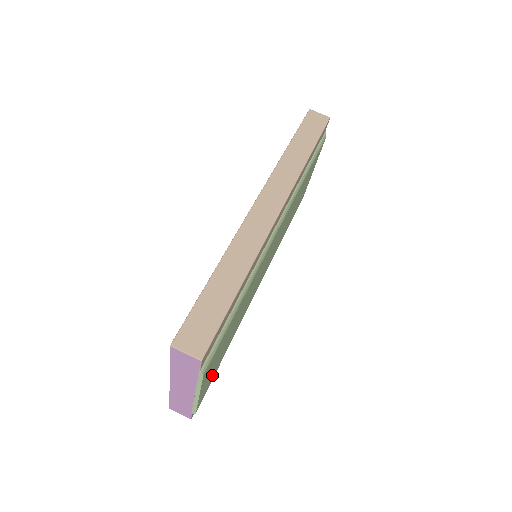
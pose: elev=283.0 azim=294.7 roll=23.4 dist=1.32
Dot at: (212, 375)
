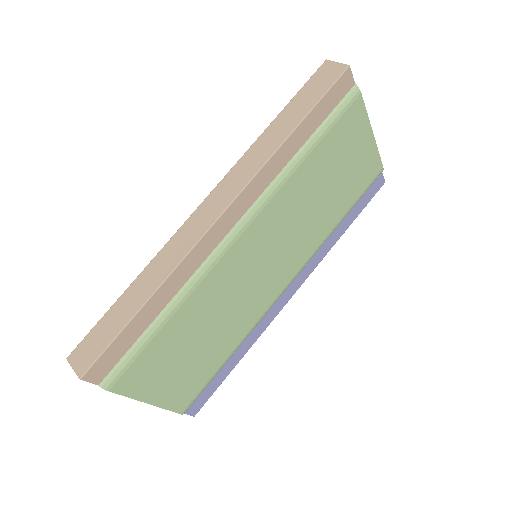
Dot at: (188, 382)
